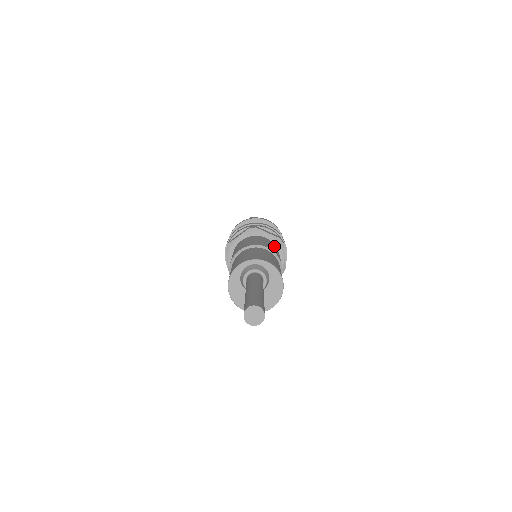
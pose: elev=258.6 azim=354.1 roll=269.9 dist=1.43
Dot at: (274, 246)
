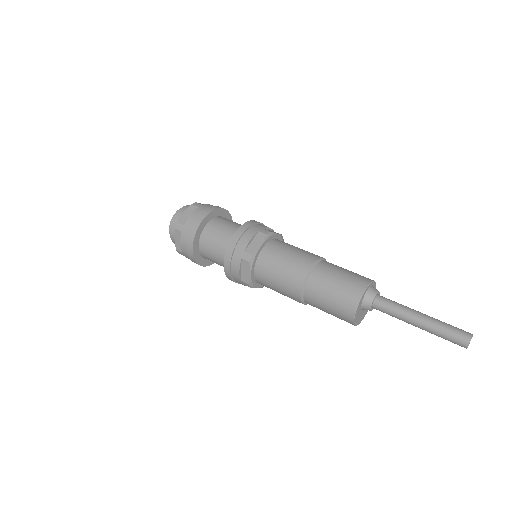
Dot at: occluded
